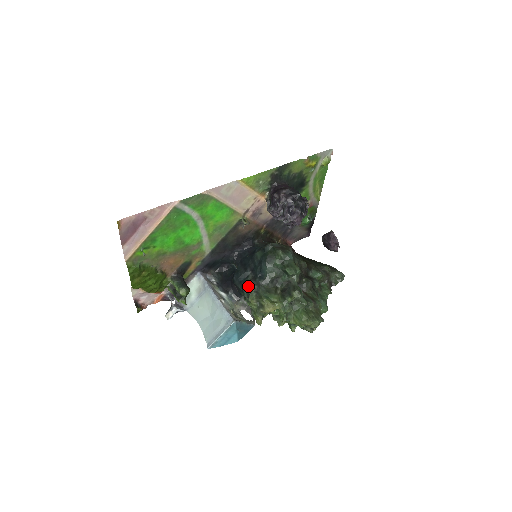
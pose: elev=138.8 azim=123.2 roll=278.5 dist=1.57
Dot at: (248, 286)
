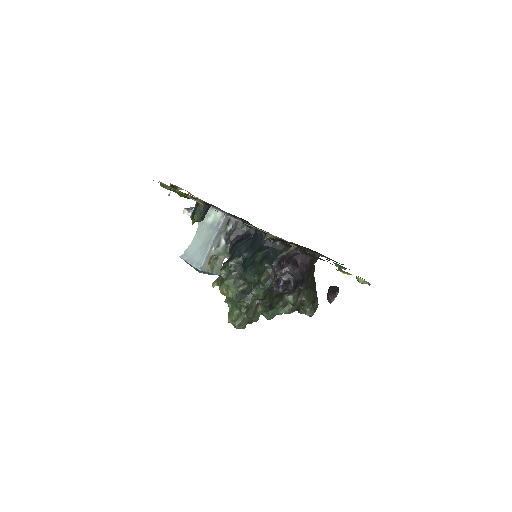
Dot at: (229, 265)
